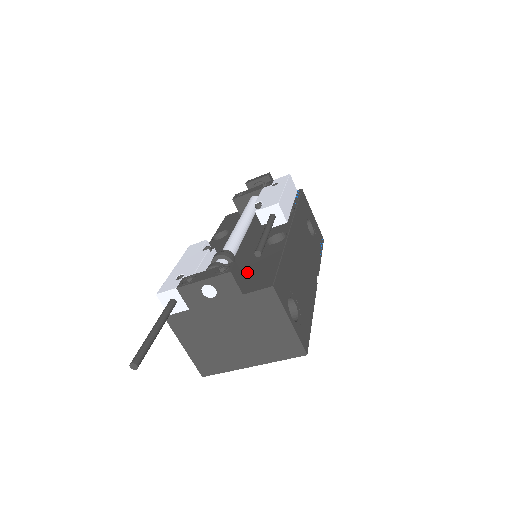
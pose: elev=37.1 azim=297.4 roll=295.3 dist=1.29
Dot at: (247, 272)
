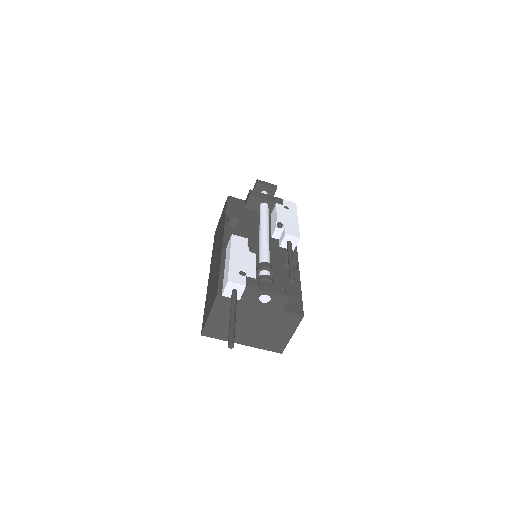
Dot at: occluded
